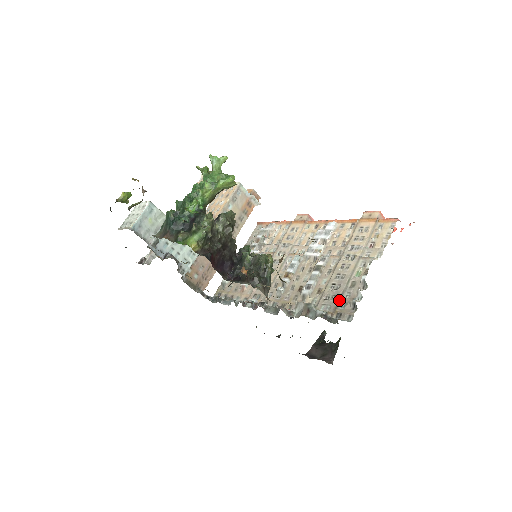
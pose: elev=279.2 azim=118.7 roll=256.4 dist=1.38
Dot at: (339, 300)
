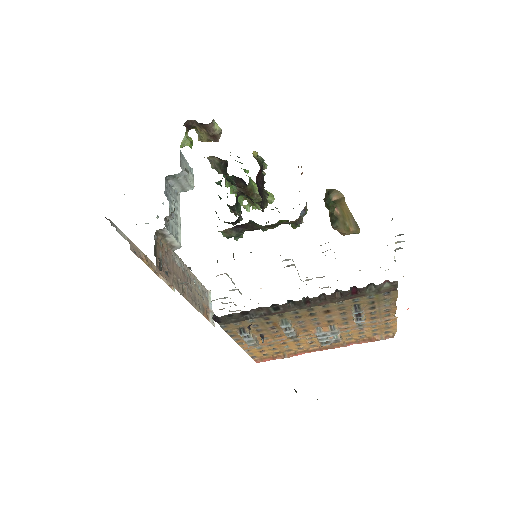
Dot at: occluded
